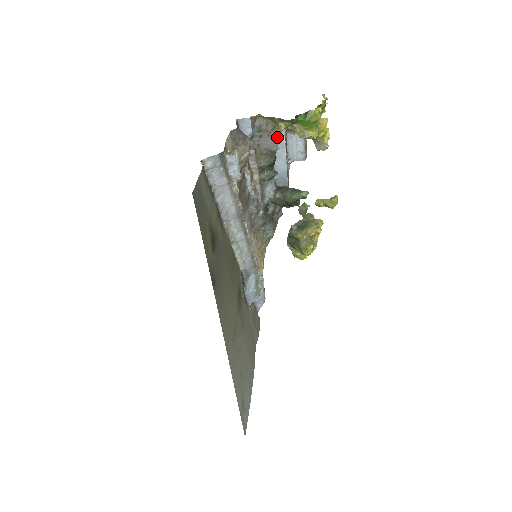
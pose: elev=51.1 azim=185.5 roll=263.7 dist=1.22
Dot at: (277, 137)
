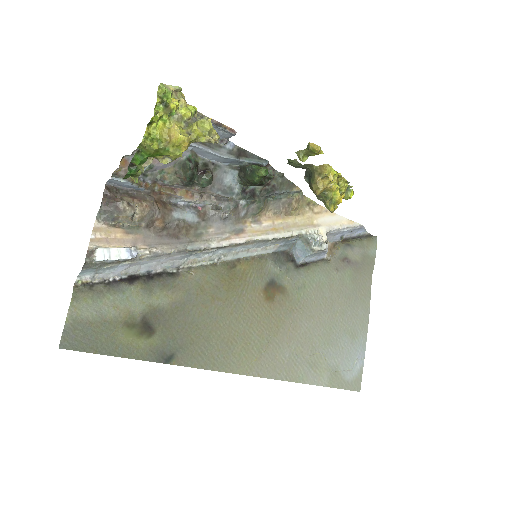
Dot at: occluded
